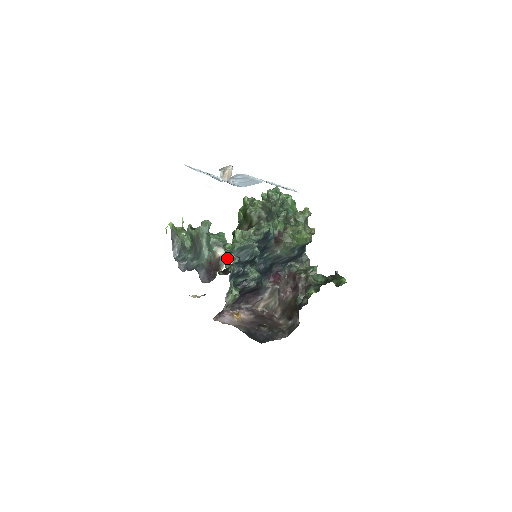
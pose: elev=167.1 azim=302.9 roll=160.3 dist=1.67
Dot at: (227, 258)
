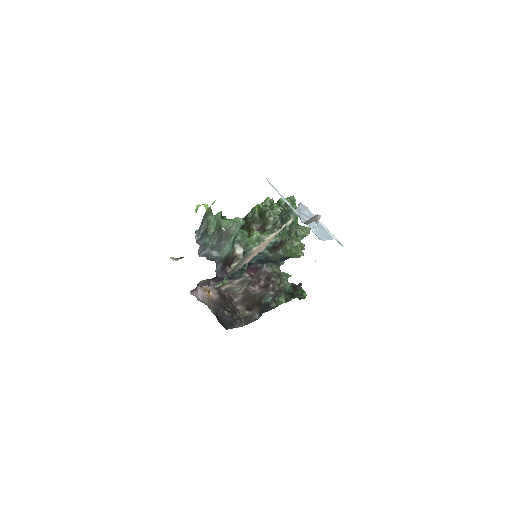
Dot at: (242, 258)
